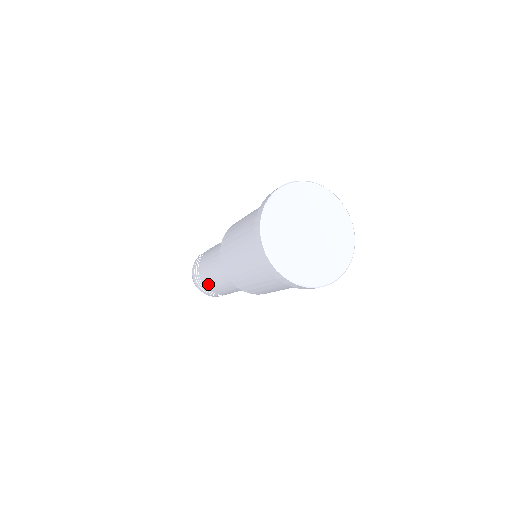
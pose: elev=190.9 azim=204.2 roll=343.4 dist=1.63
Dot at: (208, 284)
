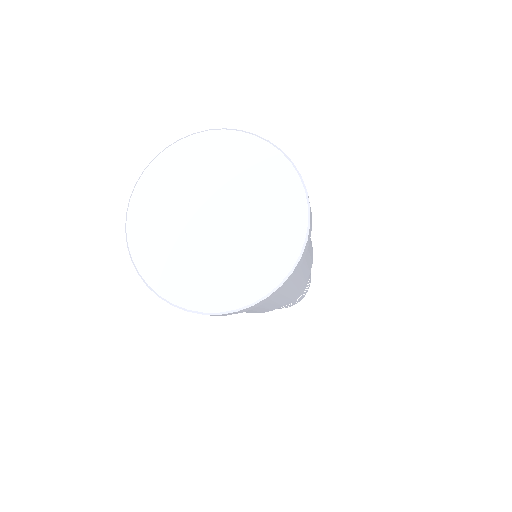
Dot at: occluded
